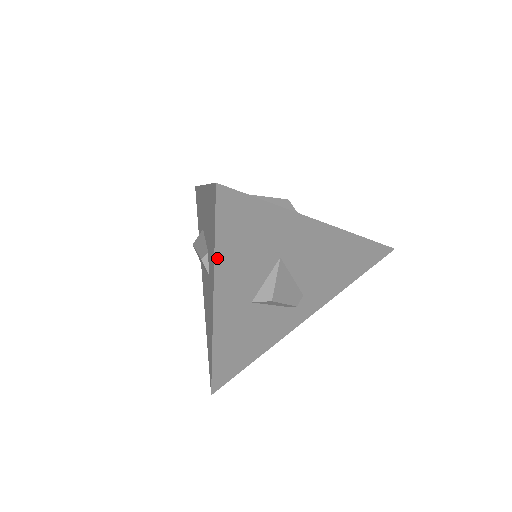
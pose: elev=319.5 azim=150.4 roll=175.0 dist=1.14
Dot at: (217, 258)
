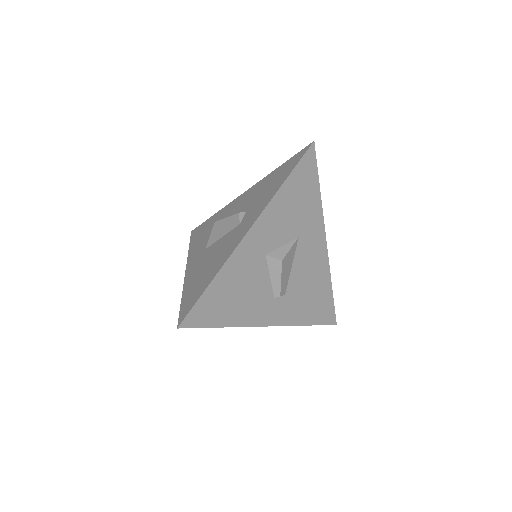
Dot at: (281, 189)
